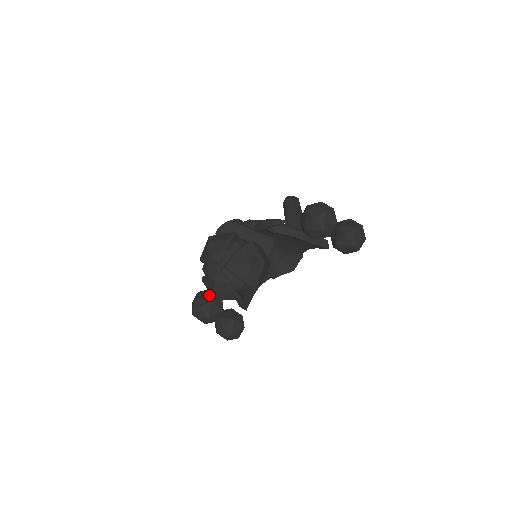
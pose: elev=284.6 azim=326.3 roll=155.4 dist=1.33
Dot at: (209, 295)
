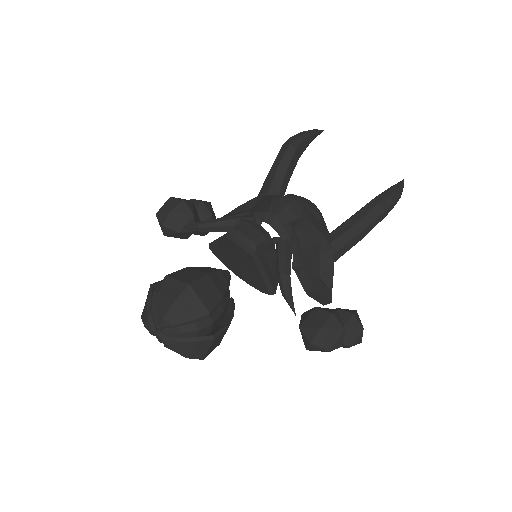
Dot at: (185, 223)
